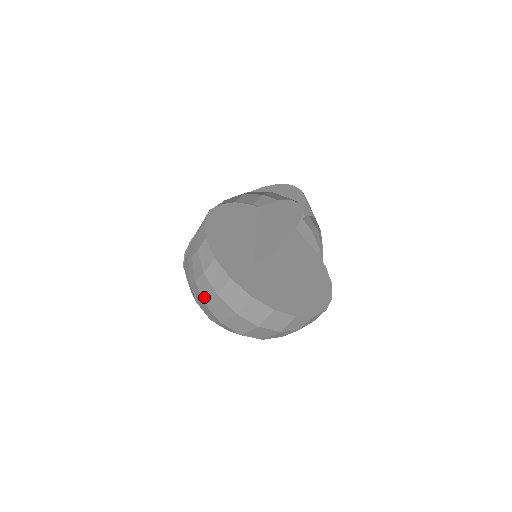
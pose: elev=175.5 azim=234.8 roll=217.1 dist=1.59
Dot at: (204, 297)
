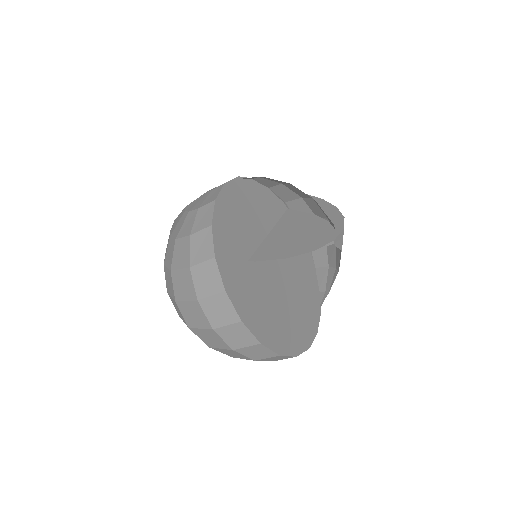
Dot at: (174, 262)
